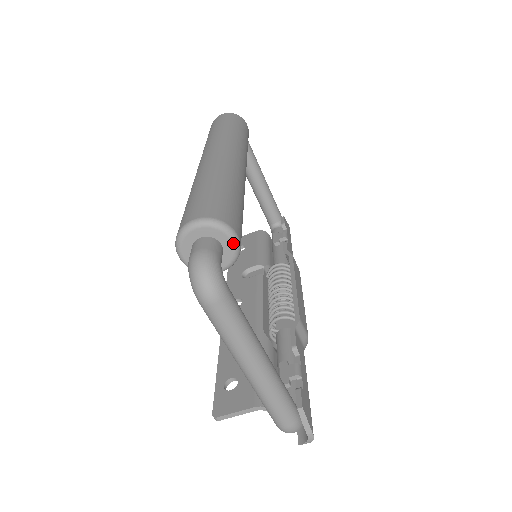
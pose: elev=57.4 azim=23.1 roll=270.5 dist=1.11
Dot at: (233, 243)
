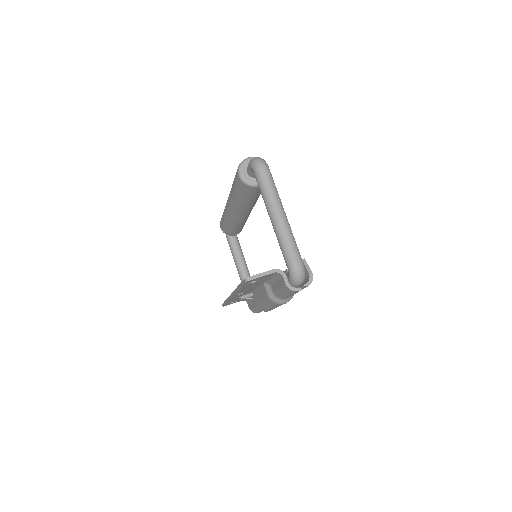
Dot at: occluded
